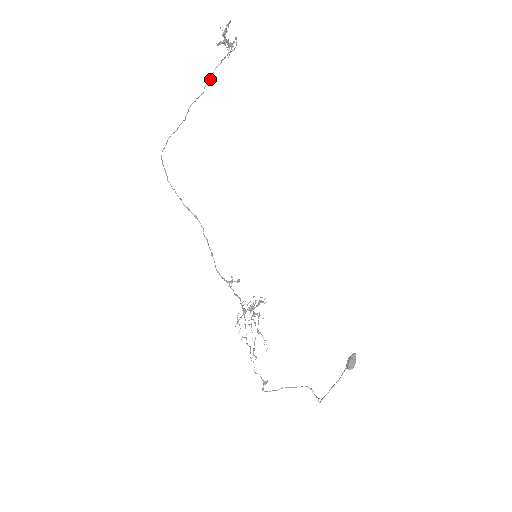
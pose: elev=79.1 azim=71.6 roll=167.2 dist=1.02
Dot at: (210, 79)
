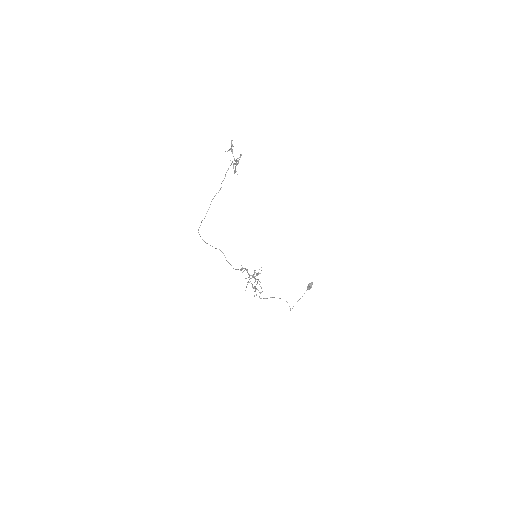
Dot at: occluded
